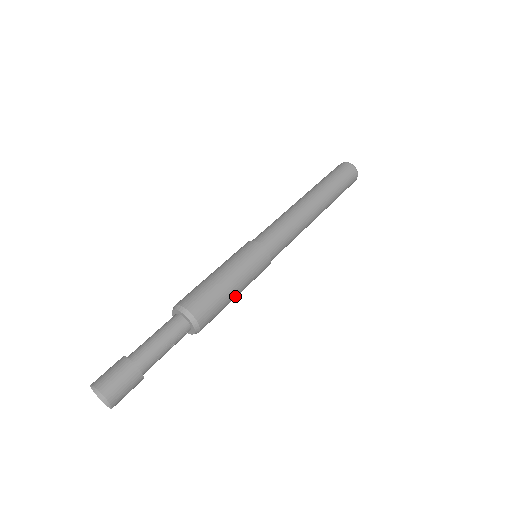
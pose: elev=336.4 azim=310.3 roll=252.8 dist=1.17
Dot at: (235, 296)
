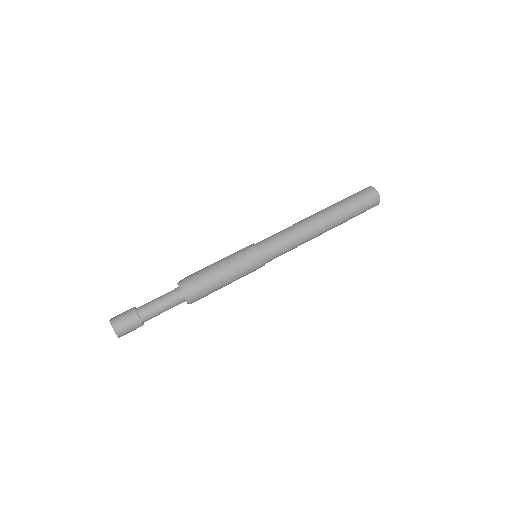
Dot at: (226, 284)
